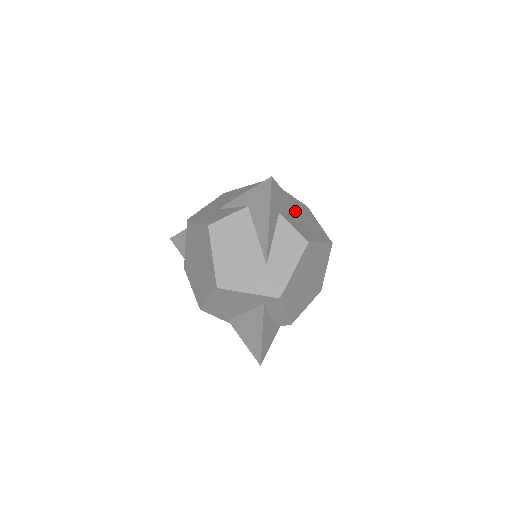
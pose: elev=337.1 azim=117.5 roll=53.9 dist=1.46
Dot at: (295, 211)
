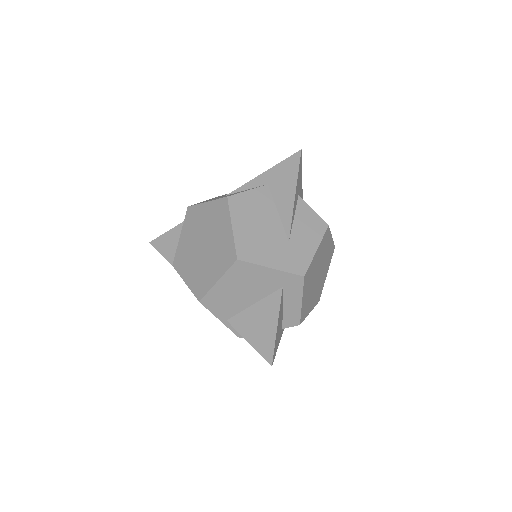
Dot at: occluded
